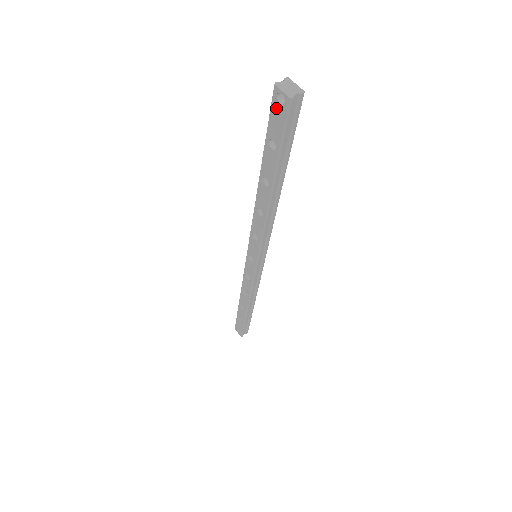
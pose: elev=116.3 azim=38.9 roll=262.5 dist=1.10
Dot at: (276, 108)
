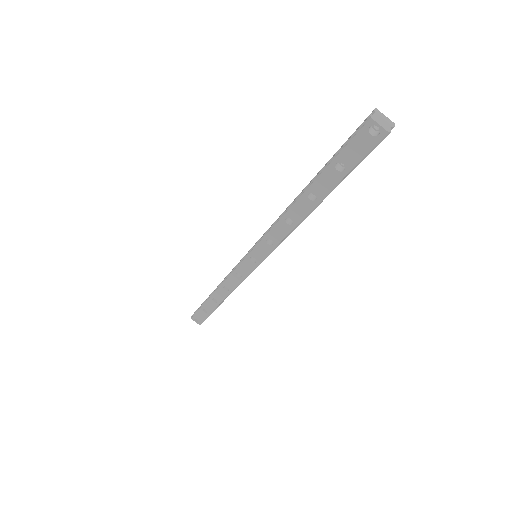
Dot at: (363, 138)
